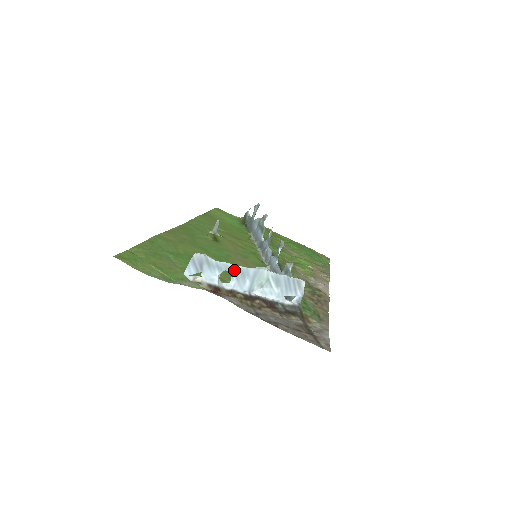
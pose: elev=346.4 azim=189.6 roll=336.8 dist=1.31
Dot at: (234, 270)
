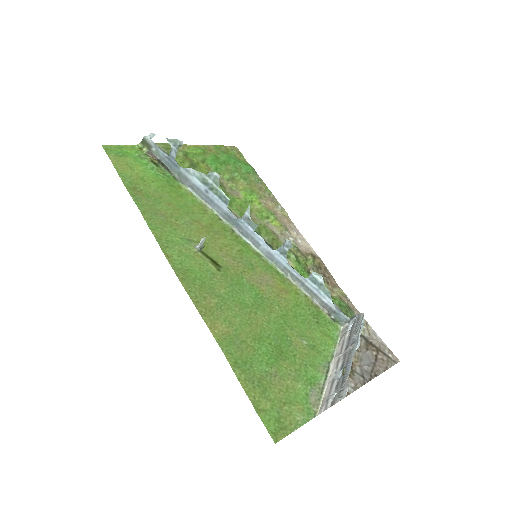
Dot at: (348, 366)
